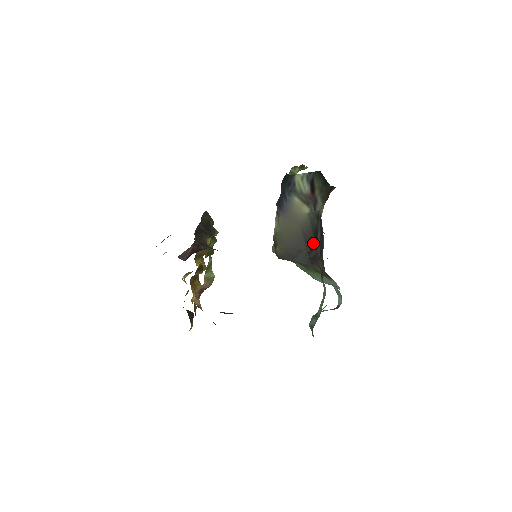
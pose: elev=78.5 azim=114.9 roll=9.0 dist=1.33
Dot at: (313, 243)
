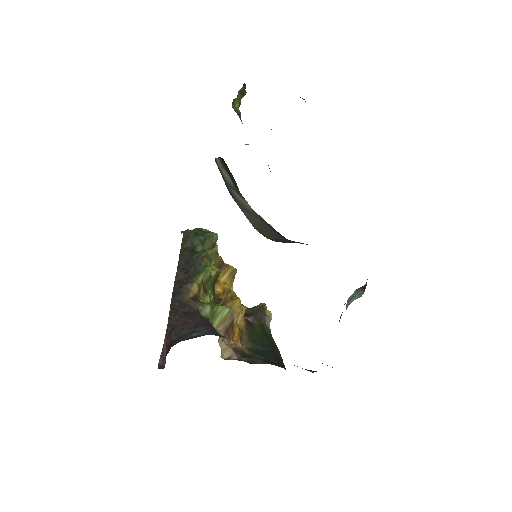
Dot at: occluded
